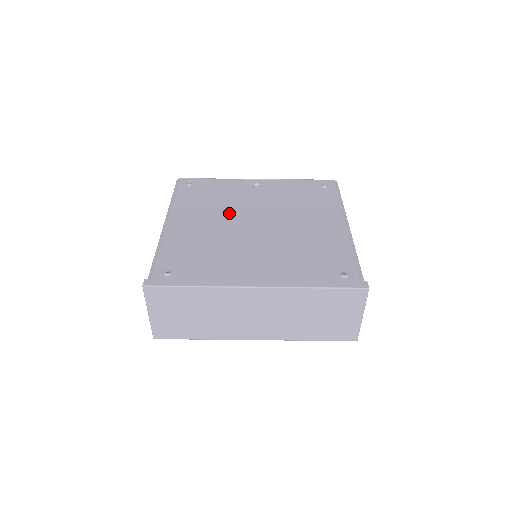
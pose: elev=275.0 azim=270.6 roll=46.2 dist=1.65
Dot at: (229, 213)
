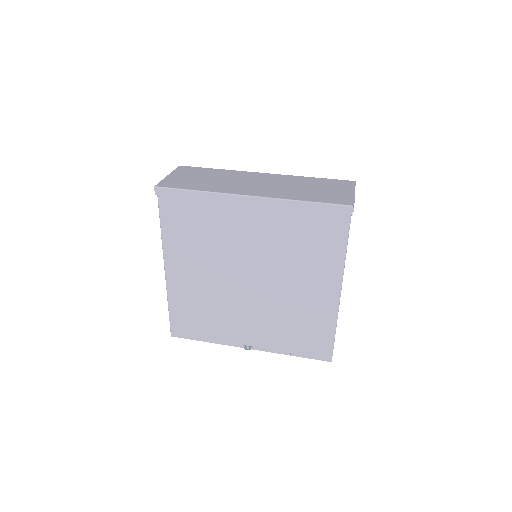
Dot at: occluded
